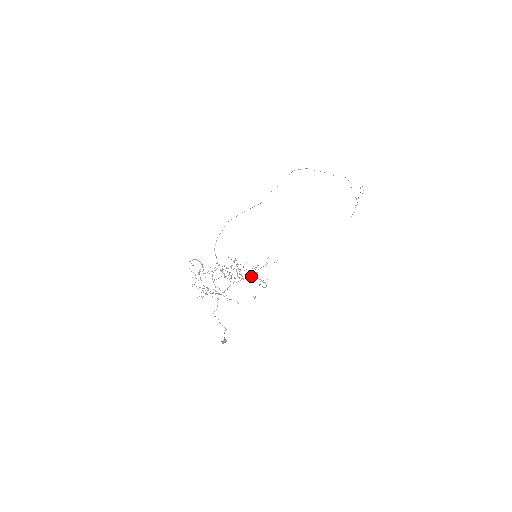
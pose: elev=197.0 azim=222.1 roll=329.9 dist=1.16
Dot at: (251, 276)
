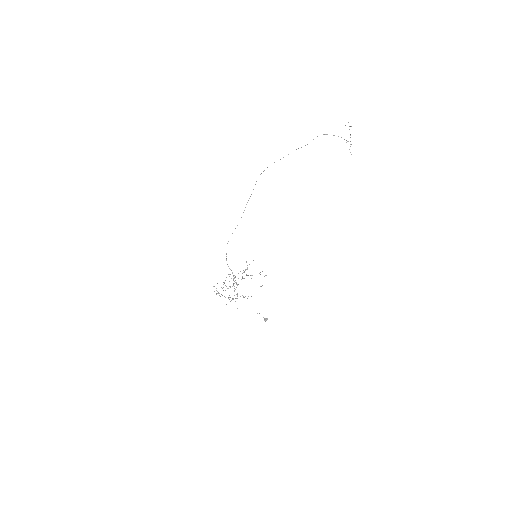
Dot at: occluded
